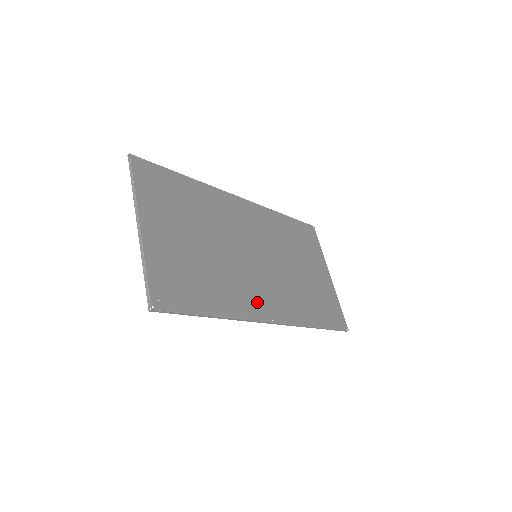
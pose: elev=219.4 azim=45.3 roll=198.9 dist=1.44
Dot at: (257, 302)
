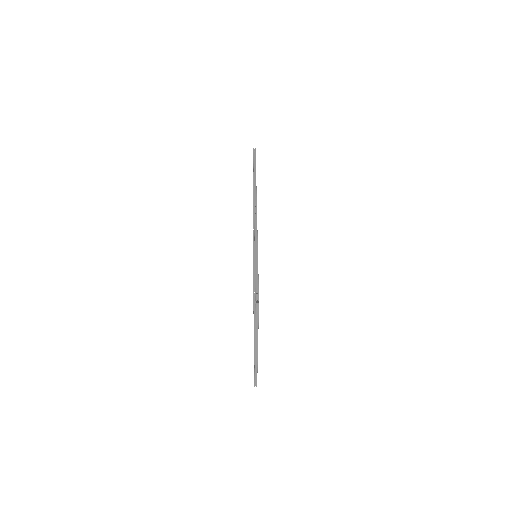
Dot at: occluded
